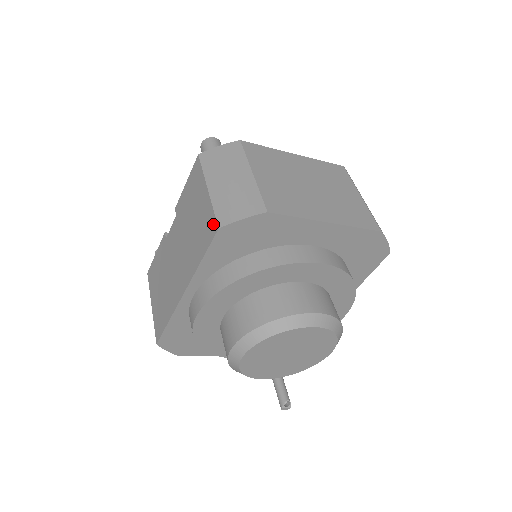
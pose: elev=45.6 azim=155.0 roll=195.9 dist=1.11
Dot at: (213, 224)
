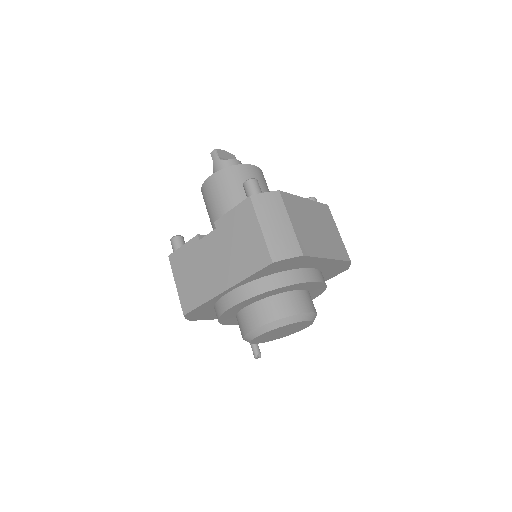
Dot at: (266, 257)
